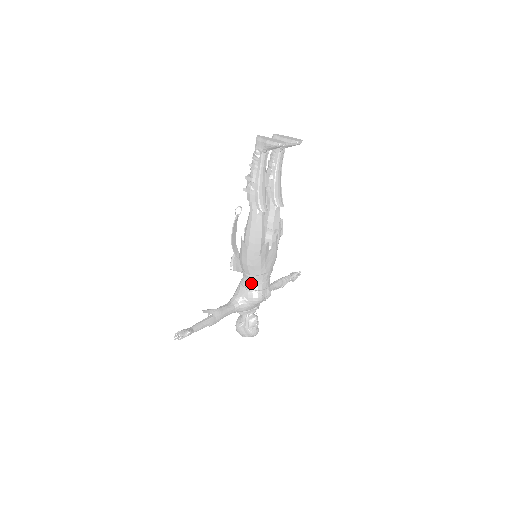
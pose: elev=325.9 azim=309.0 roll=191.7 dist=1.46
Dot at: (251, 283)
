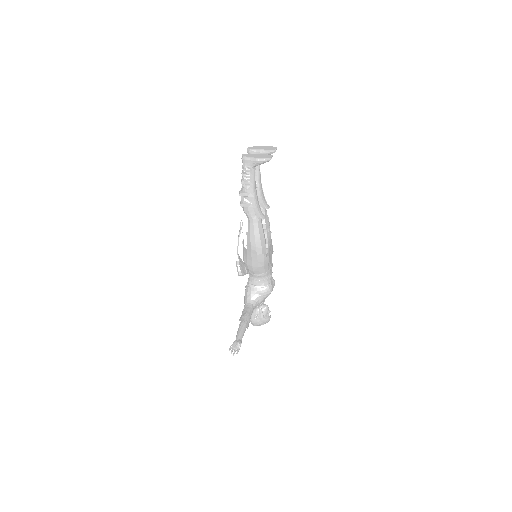
Dot at: (262, 280)
